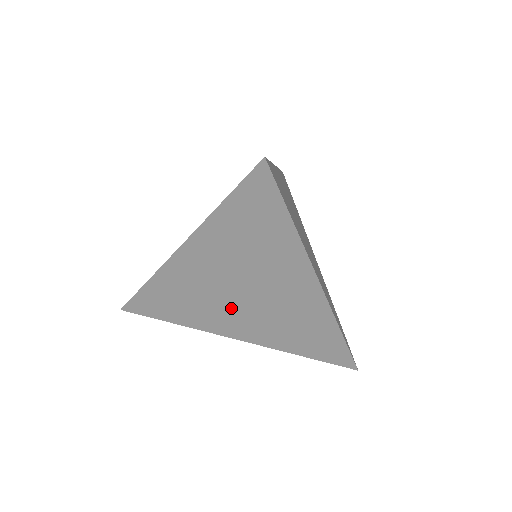
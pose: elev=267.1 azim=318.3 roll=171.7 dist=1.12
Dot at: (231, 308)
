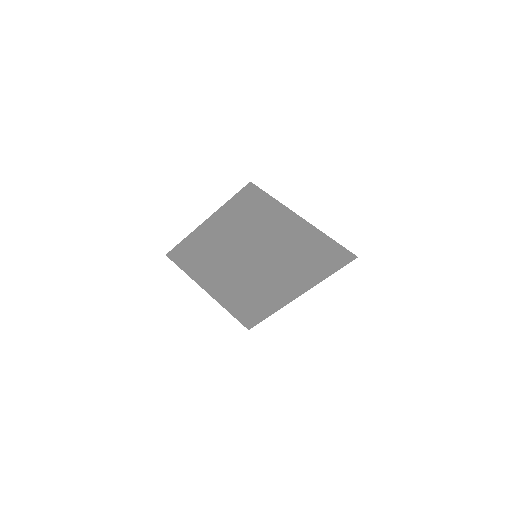
Dot at: (240, 287)
